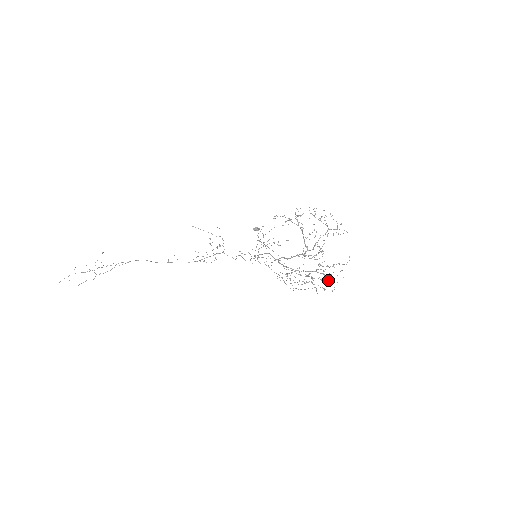
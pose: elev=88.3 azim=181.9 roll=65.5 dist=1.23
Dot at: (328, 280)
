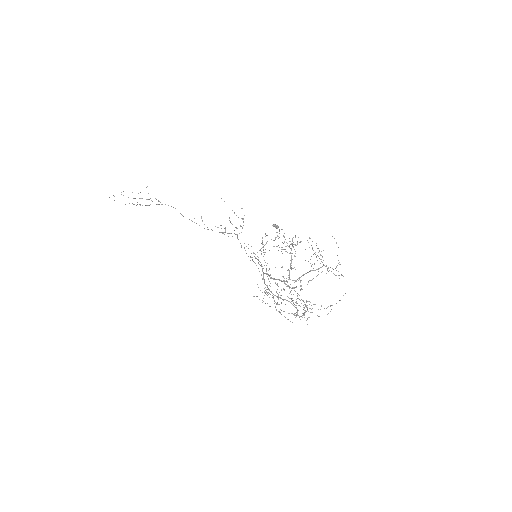
Dot at: occluded
